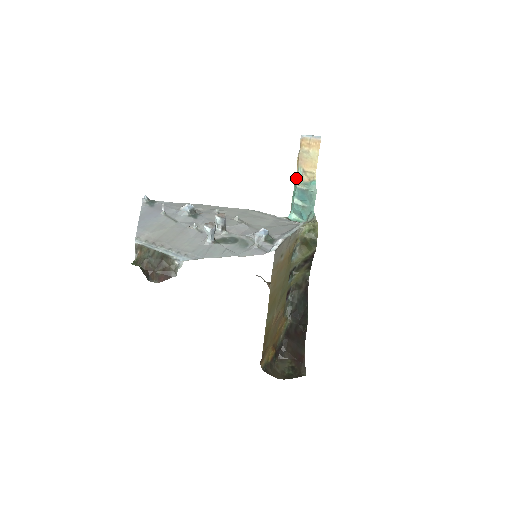
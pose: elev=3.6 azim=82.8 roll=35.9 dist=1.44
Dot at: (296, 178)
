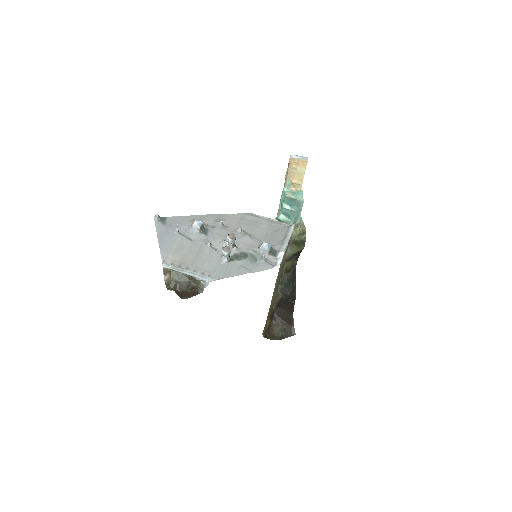
Dot at: (284, 187)
